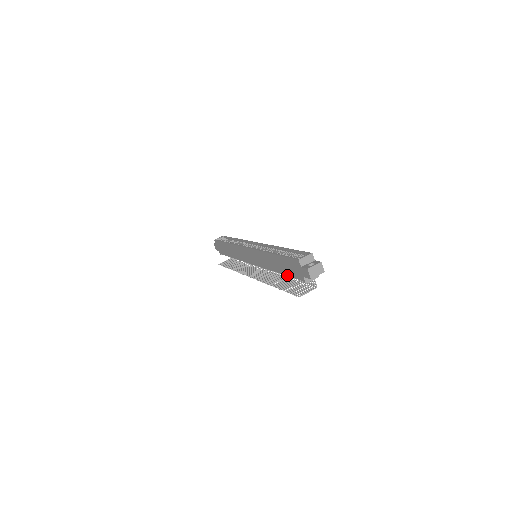
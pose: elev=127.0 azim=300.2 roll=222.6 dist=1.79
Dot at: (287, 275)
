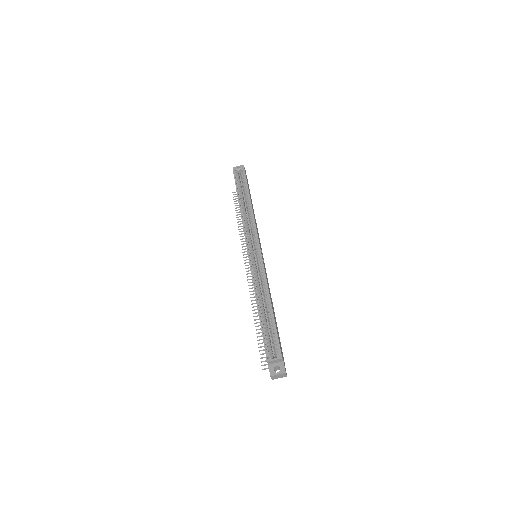
Dot at: occluded
